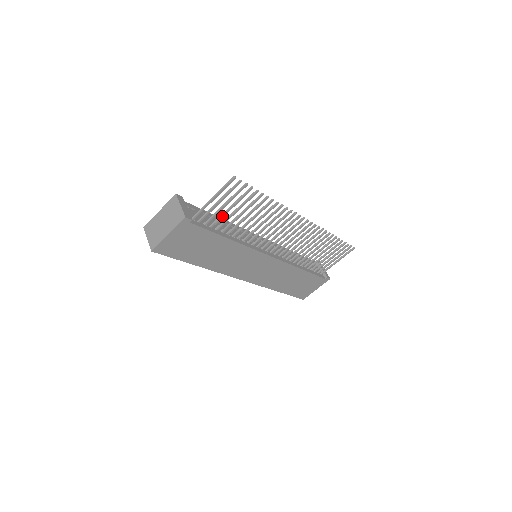
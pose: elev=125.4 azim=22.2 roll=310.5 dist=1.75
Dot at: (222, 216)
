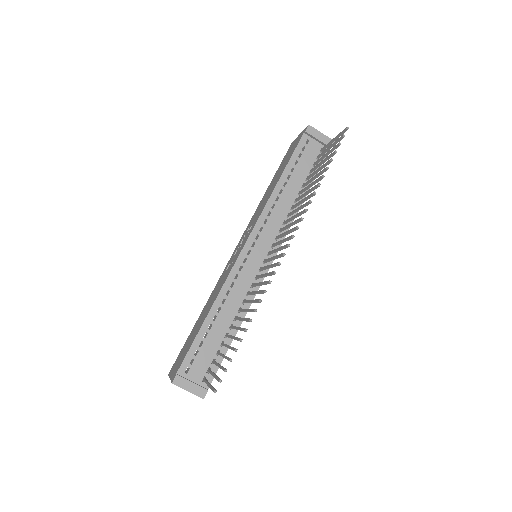
Dot at: occluded
